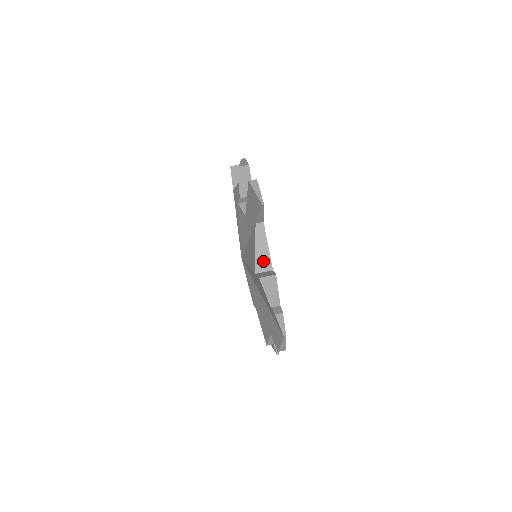
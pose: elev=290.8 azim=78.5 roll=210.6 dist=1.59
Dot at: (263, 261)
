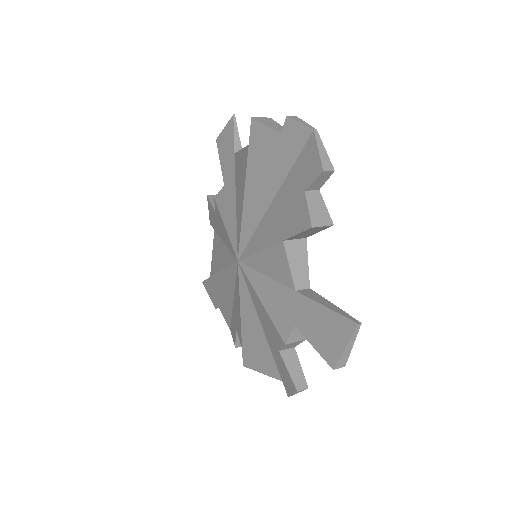
Dot at: occluded
